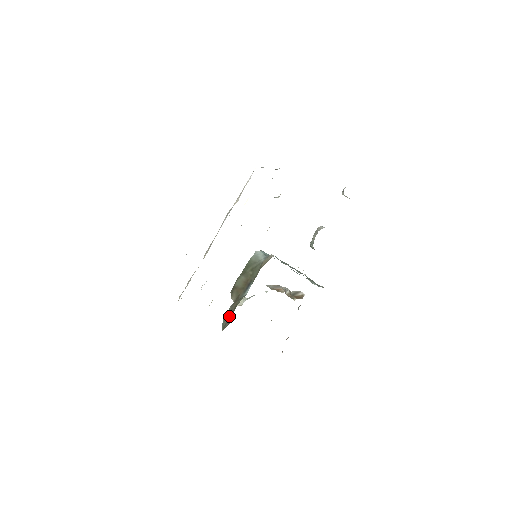
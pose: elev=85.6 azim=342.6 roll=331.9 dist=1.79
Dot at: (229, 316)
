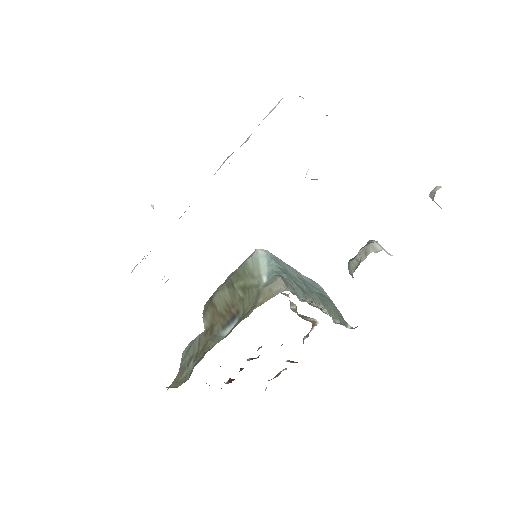
Dot at: (192, 358)
